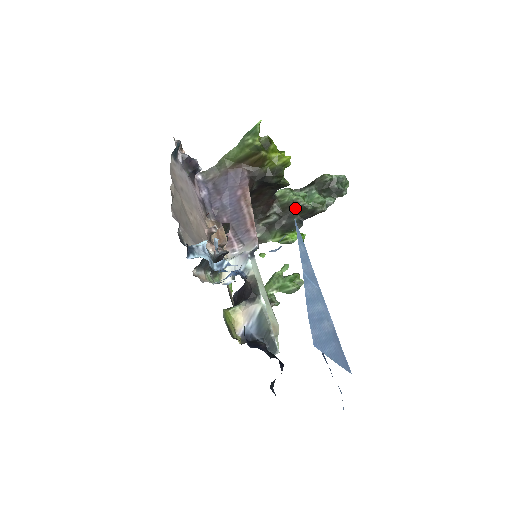
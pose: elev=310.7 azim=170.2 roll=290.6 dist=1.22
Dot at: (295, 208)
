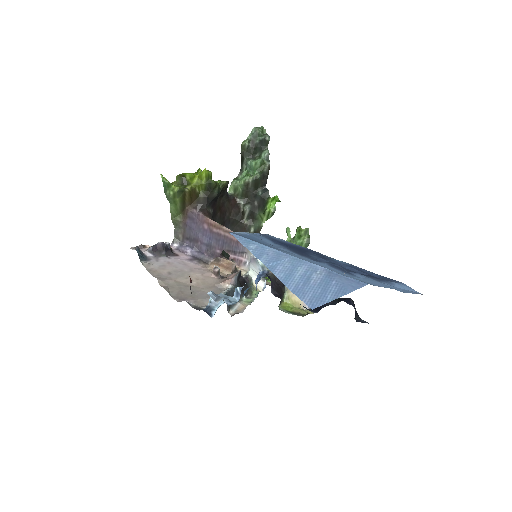
Dot at: (251, 187)
